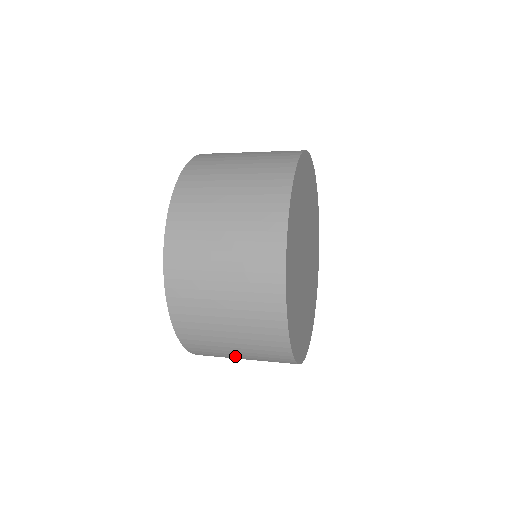
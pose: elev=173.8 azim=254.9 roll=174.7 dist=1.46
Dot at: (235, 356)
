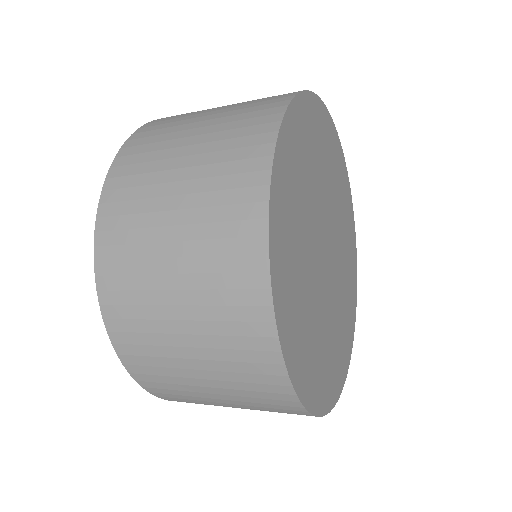
Dot at: (164, 241)
